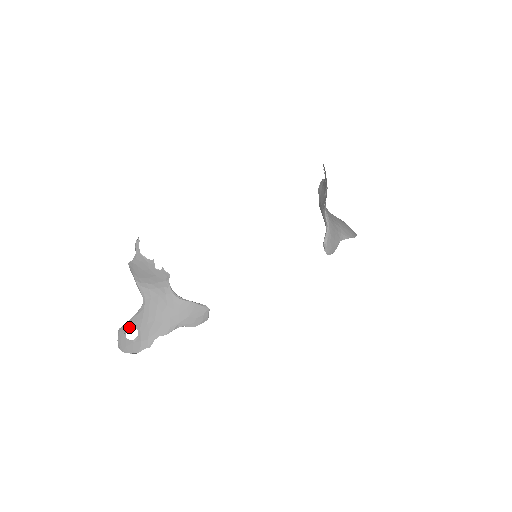
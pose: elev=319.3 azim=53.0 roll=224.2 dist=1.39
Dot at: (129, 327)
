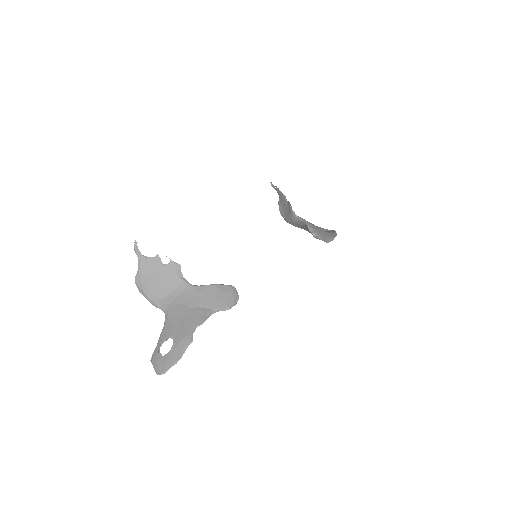
Dot at: (161, 344)
